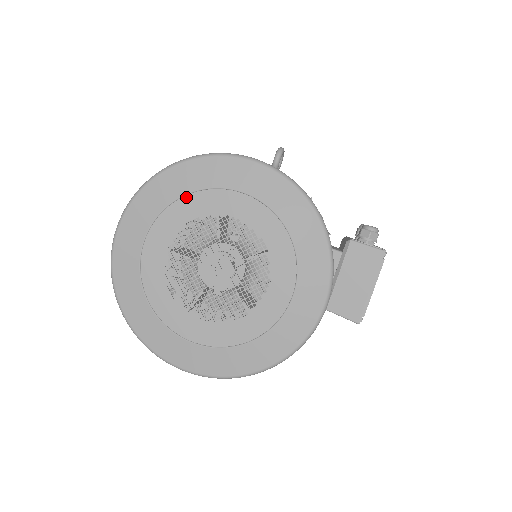
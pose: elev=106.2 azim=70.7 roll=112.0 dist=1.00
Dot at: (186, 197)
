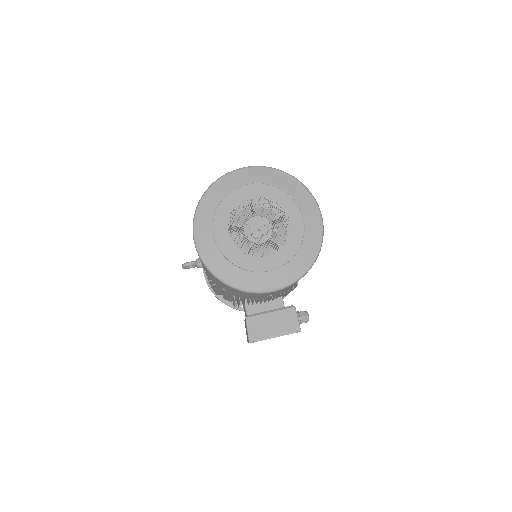
Dot at: (285, 193)
